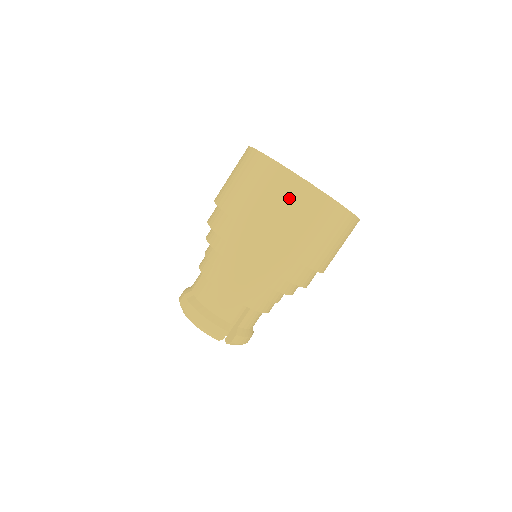
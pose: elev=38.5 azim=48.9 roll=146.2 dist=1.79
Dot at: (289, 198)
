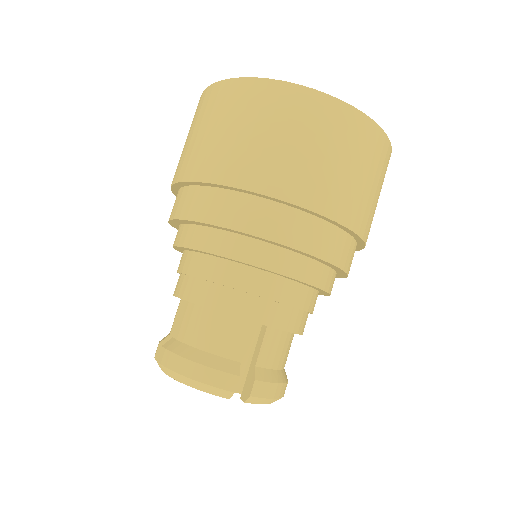
Dot at: (268, 115)
